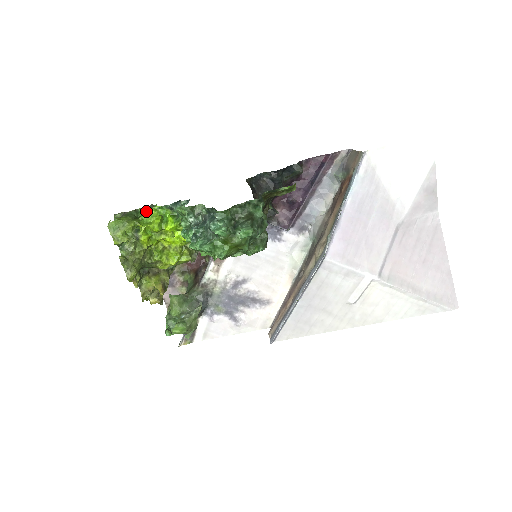
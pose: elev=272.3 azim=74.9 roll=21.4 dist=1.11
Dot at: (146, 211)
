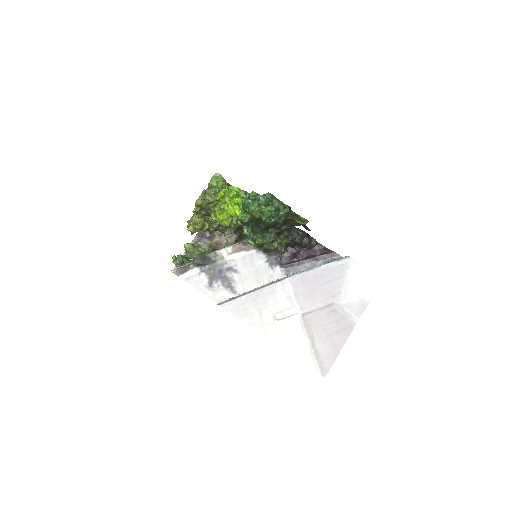
Dot at: occluded
